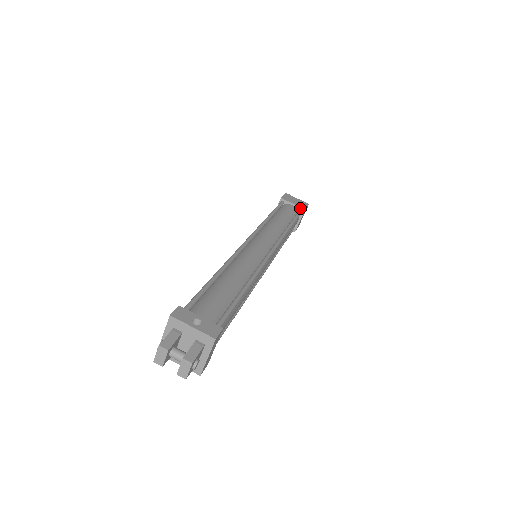
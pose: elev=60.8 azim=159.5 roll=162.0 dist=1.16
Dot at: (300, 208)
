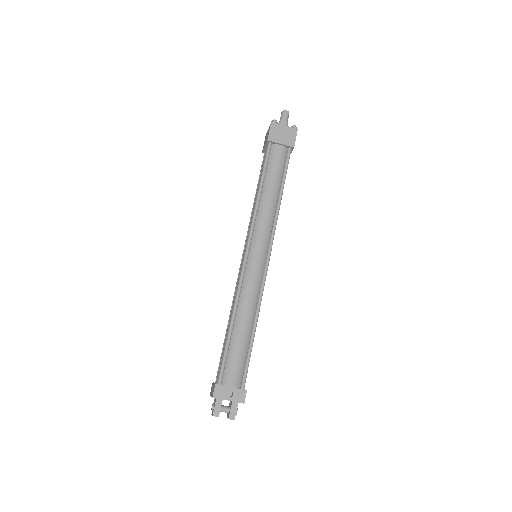
Dot at: (289, 147)
